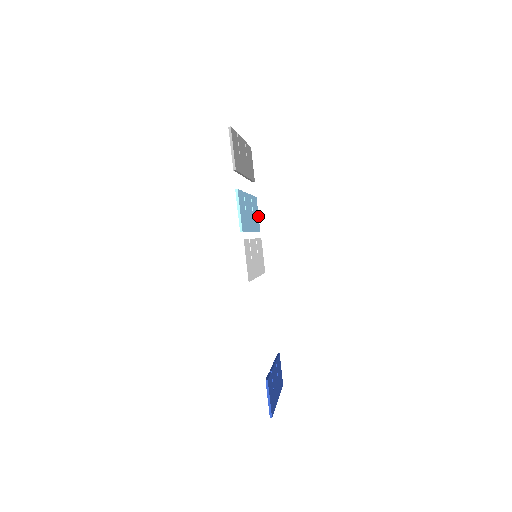
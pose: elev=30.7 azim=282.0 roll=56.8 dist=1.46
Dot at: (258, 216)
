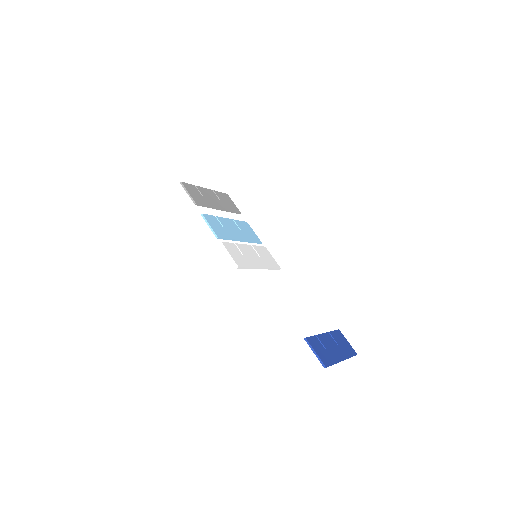
Dot at: (254, 233)
